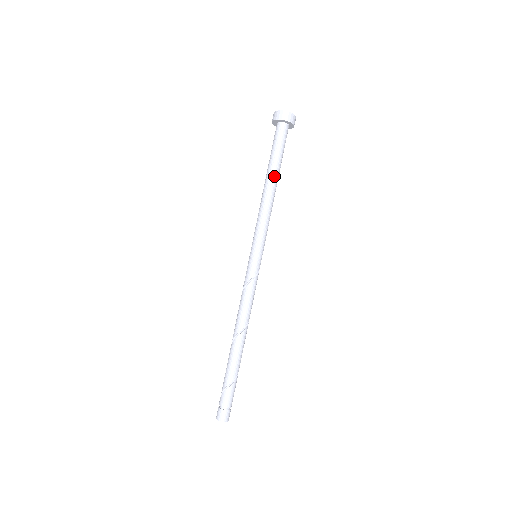
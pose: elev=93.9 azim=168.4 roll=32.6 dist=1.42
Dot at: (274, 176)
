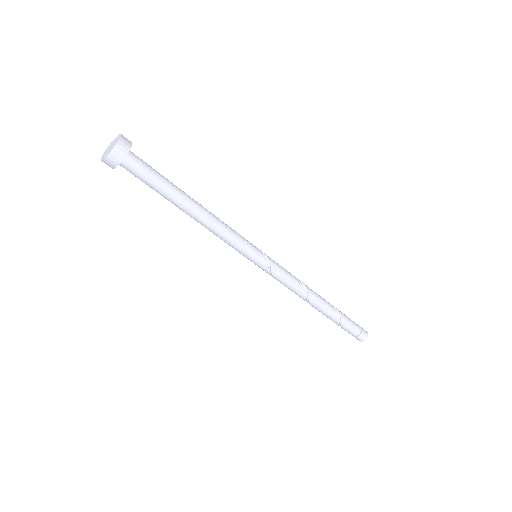
Dot at: (180, 208)
